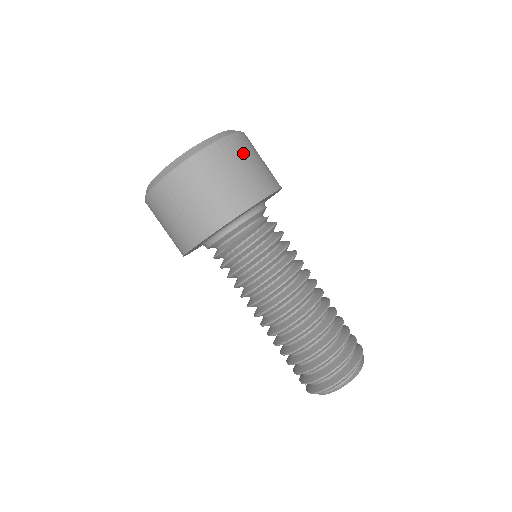
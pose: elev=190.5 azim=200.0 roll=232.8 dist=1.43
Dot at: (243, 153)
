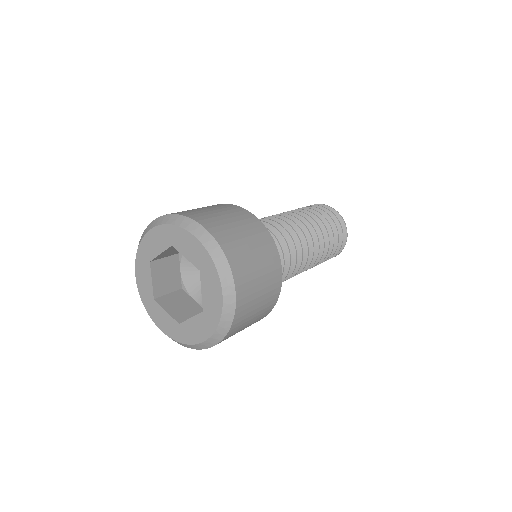
Dot at: (245, 257)
